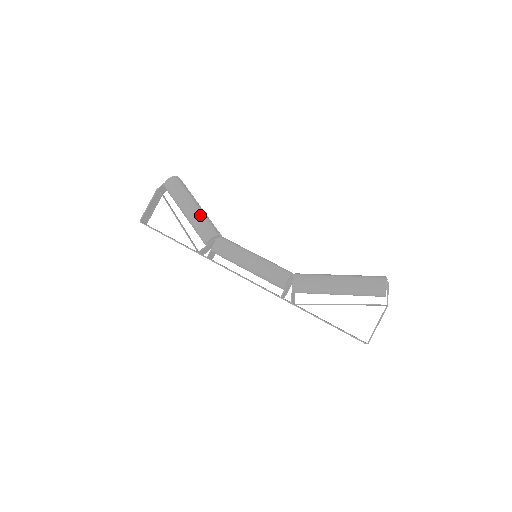
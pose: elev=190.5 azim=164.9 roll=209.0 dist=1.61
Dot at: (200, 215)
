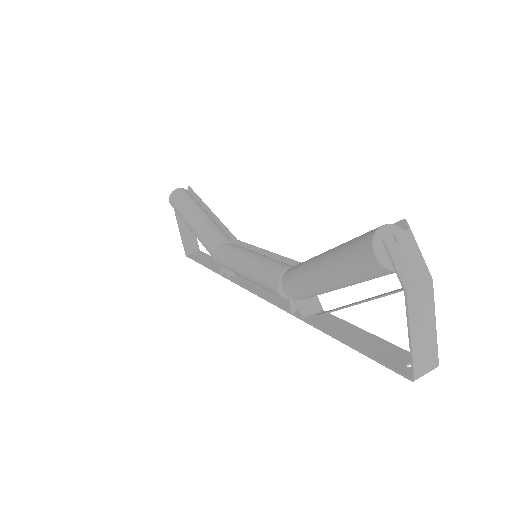
Dot at: (198, 229)
